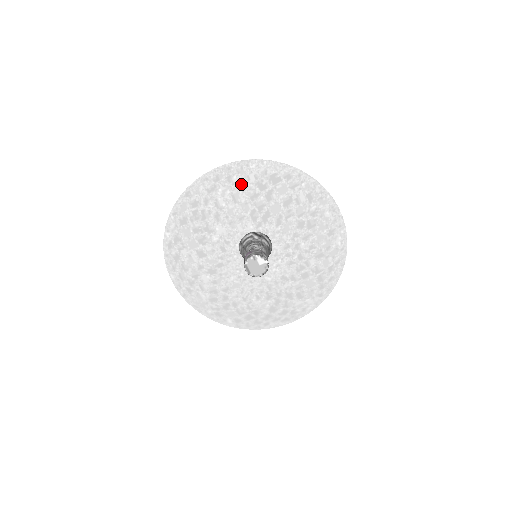
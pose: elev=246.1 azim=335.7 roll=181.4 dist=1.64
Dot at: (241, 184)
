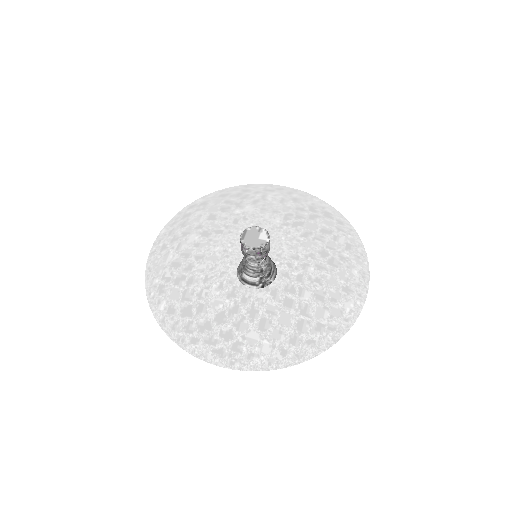
Dot at: (297, 199)
